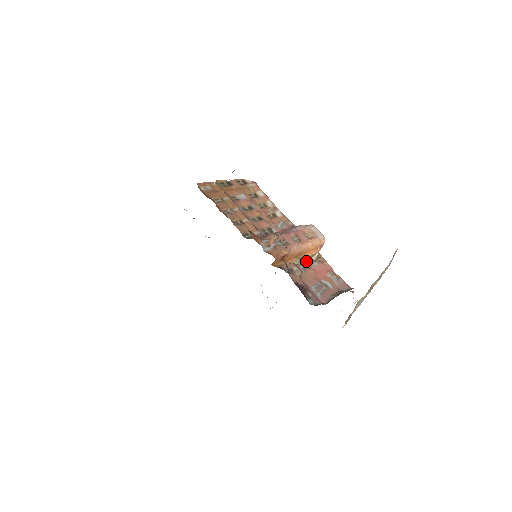
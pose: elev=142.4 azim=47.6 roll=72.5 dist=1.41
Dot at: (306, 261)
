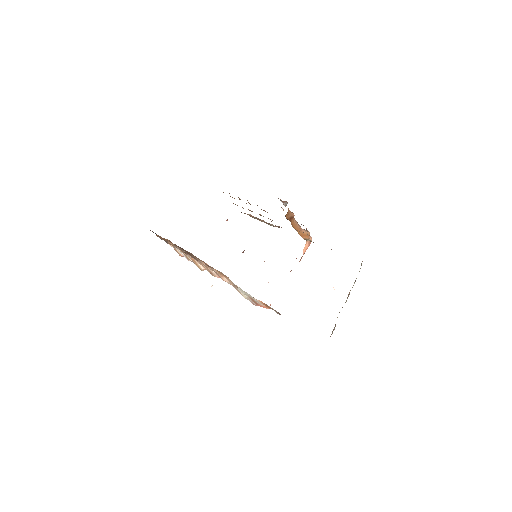
Dot at: occluded
